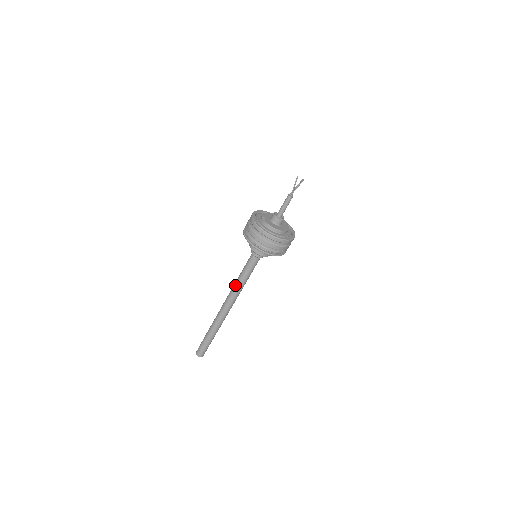
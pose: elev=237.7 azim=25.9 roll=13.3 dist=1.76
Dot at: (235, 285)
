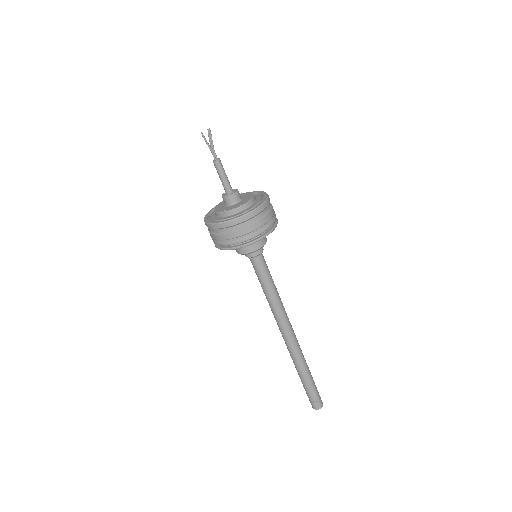
Dot at: (273, 305)
